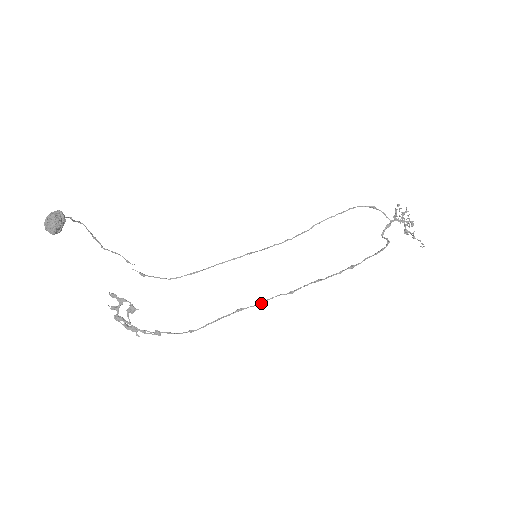
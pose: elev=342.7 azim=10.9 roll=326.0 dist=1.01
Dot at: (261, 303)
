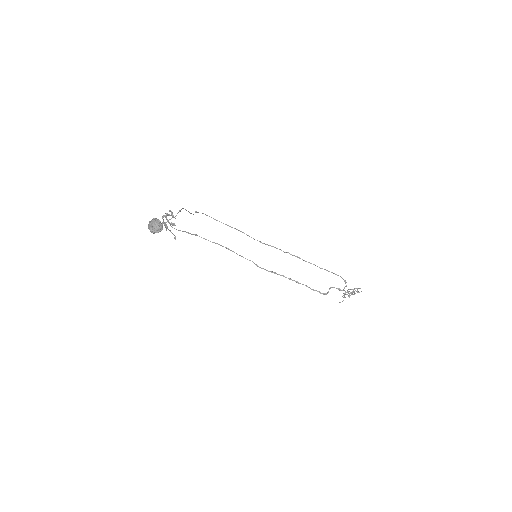
Dot at: (240, 255)
